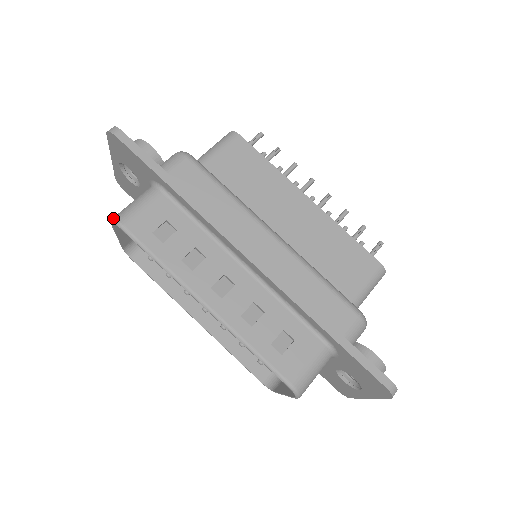
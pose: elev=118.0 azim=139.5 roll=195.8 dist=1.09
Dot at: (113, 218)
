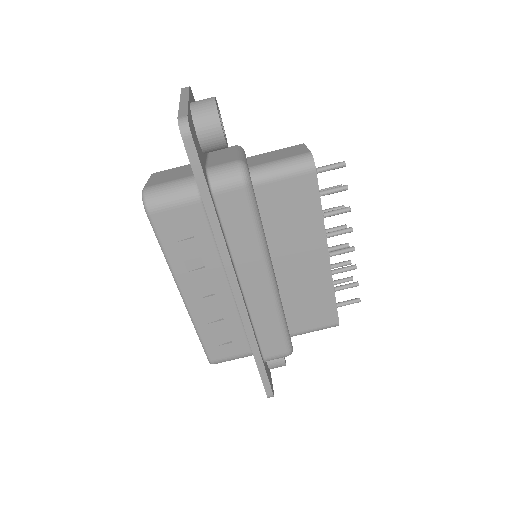
Dot at: (145, 195)
